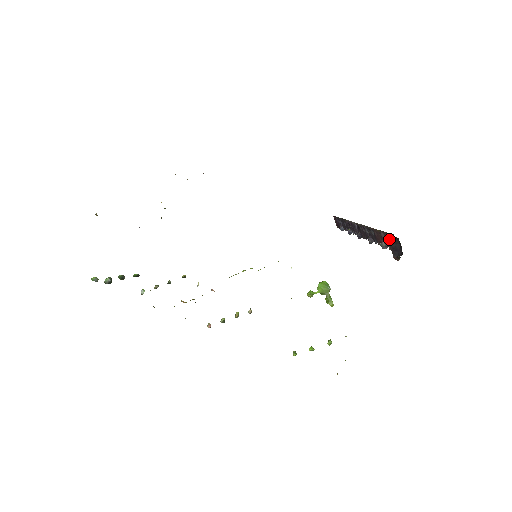
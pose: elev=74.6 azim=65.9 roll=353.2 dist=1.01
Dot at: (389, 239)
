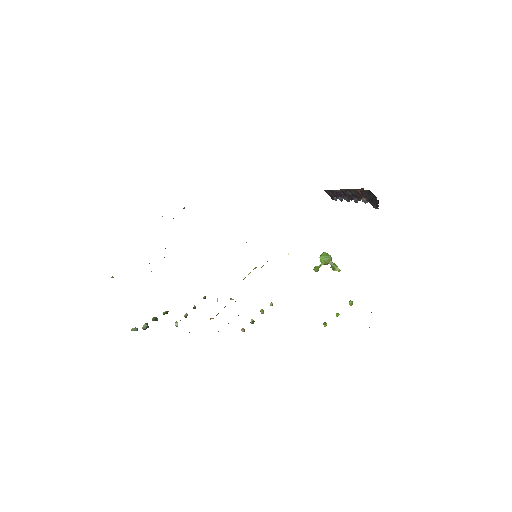
Dot at: (363, 194)
